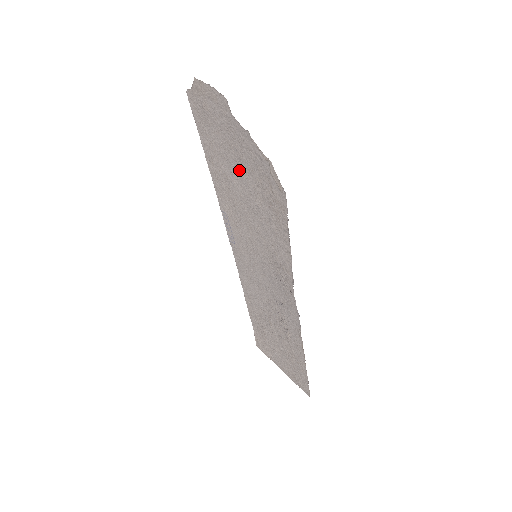
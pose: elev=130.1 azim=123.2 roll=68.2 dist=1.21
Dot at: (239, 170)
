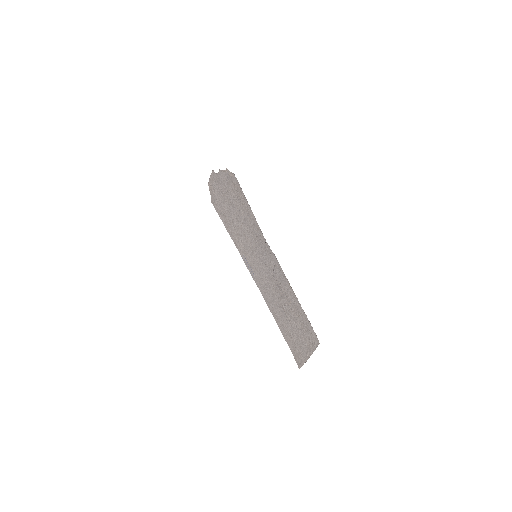
Dot at: (230, 204)
